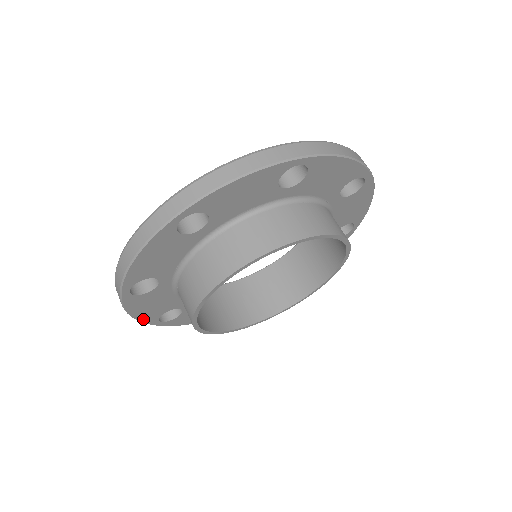
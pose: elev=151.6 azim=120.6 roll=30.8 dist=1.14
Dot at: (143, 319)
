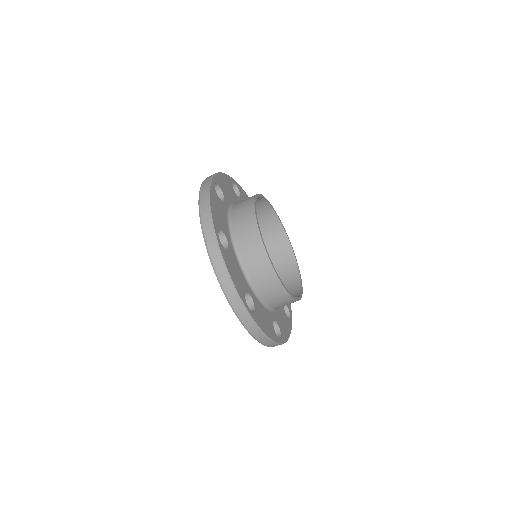
Dot at: (272, 338)
